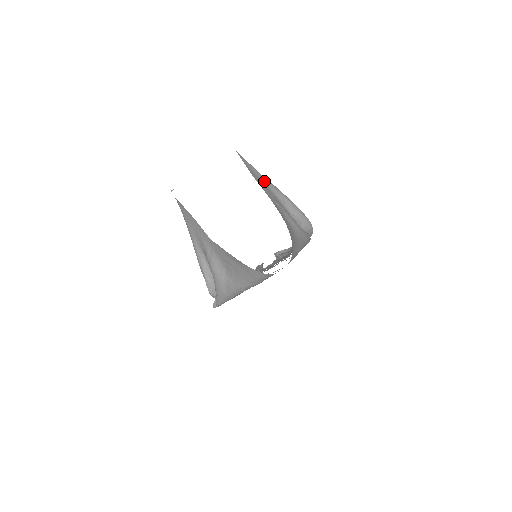
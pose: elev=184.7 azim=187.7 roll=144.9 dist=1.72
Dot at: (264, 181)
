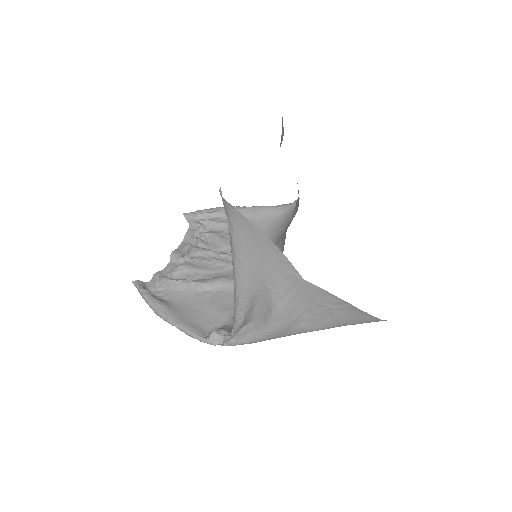
Dot at: occluded
